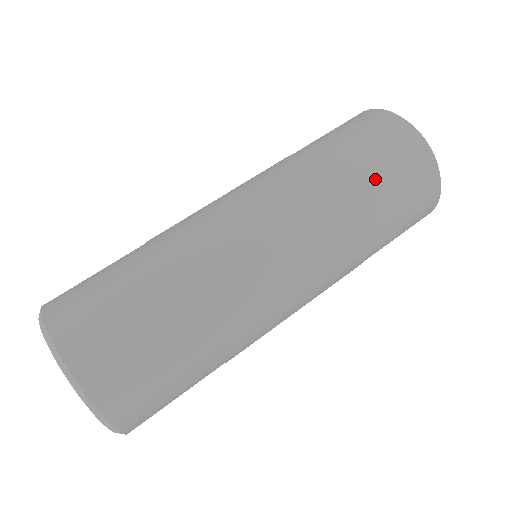
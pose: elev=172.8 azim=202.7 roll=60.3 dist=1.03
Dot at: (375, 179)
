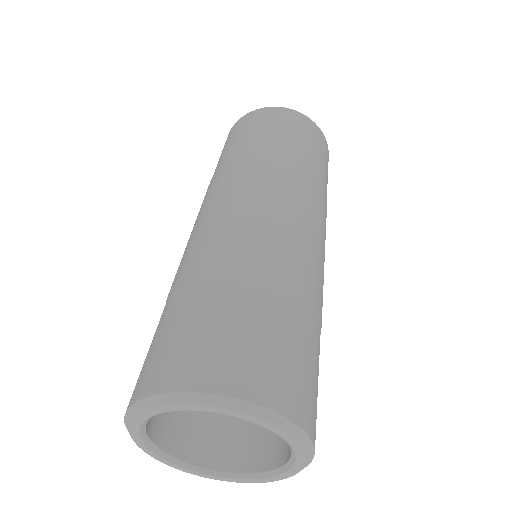
Dot at: (325, 175)
